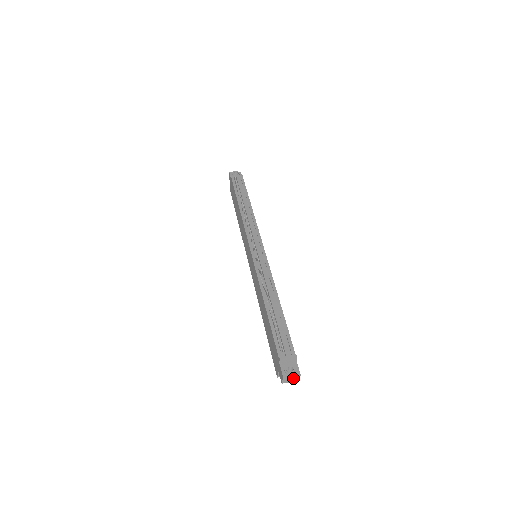
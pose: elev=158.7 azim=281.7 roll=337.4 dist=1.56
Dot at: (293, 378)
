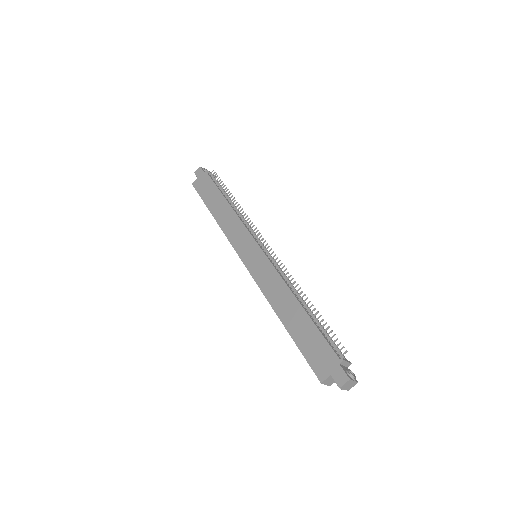
Dot at: (351, 384)
